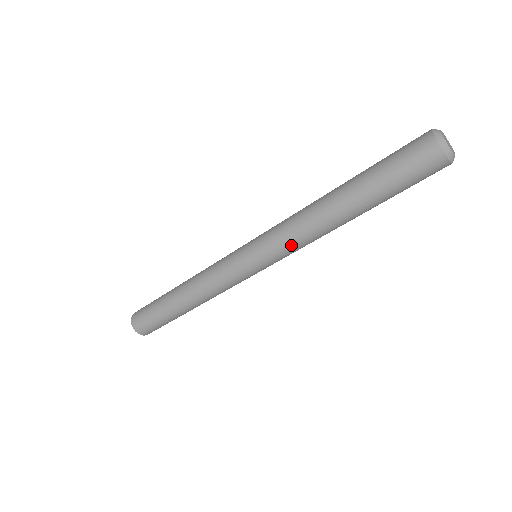
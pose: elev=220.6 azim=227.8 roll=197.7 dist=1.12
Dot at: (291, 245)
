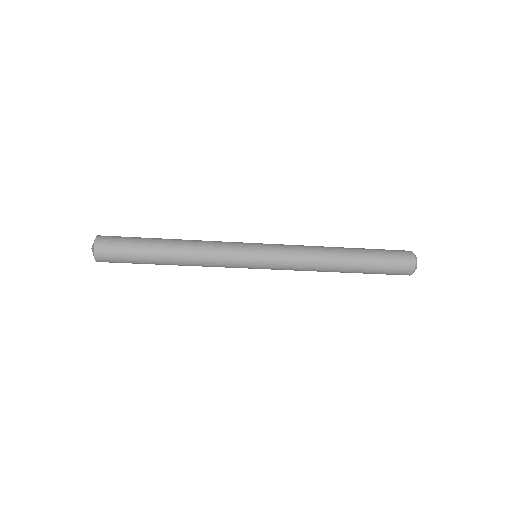
Dot at: occluded
